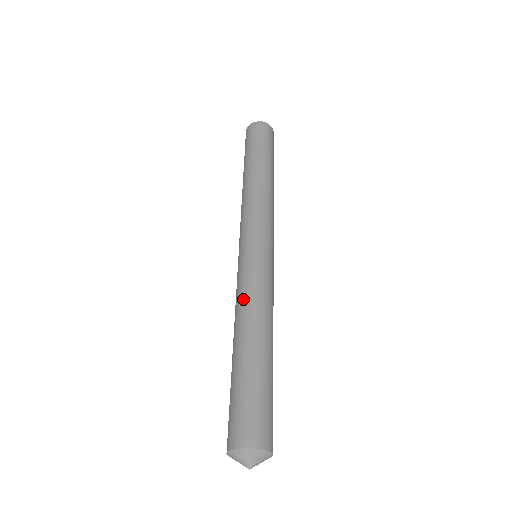
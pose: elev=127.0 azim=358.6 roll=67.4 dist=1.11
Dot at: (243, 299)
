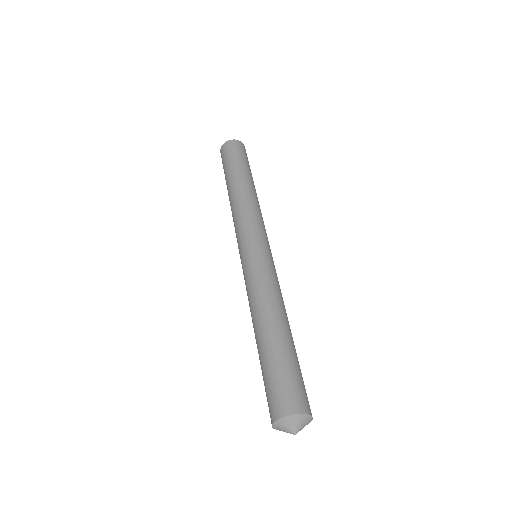
Dot at: (256, 293)
